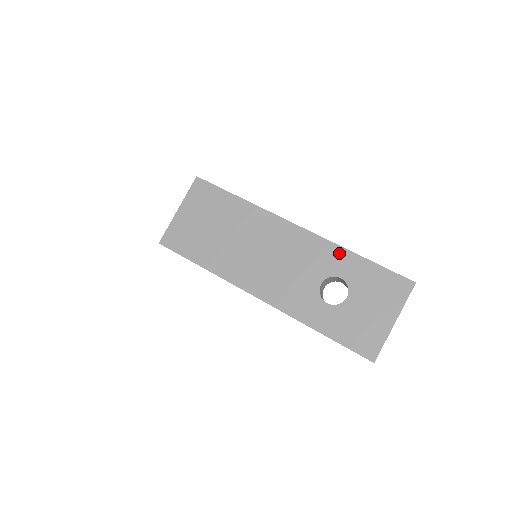
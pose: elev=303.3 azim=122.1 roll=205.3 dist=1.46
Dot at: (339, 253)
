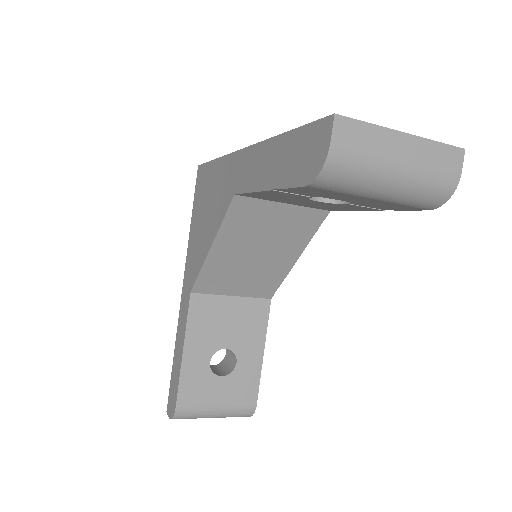
Dot at: occluded
